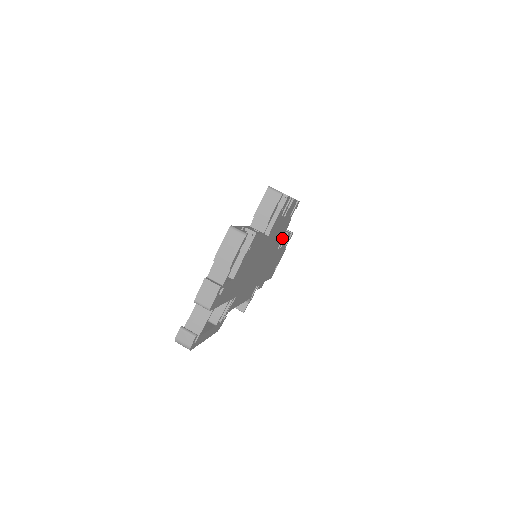
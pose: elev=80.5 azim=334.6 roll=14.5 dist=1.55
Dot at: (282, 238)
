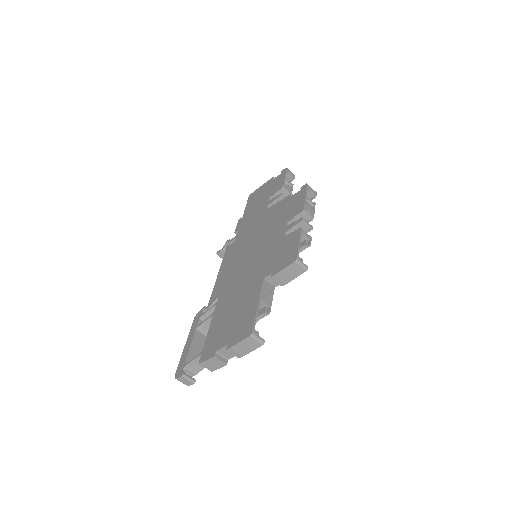
Dot at: occluded
